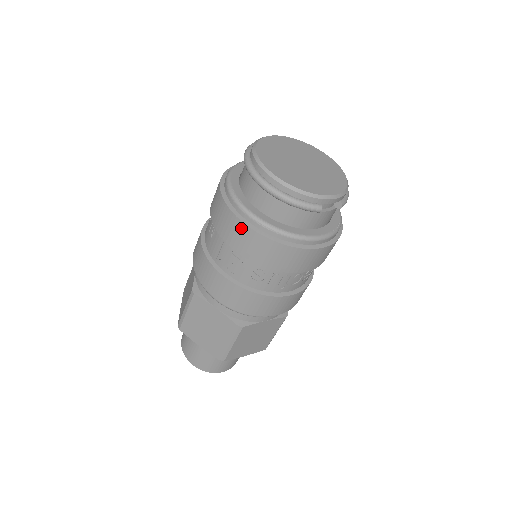
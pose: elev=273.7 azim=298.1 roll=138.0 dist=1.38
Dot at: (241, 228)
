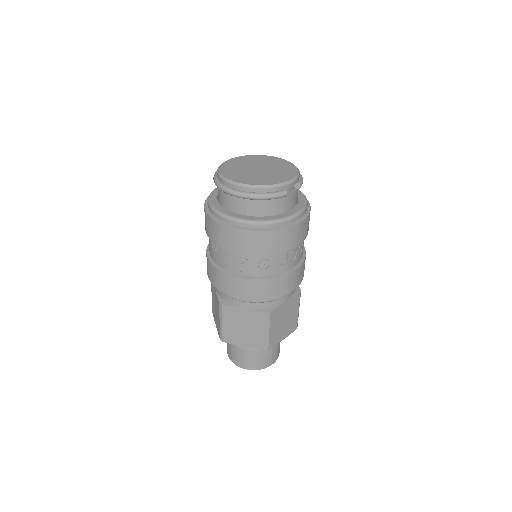
Dot at: (235, 233)
